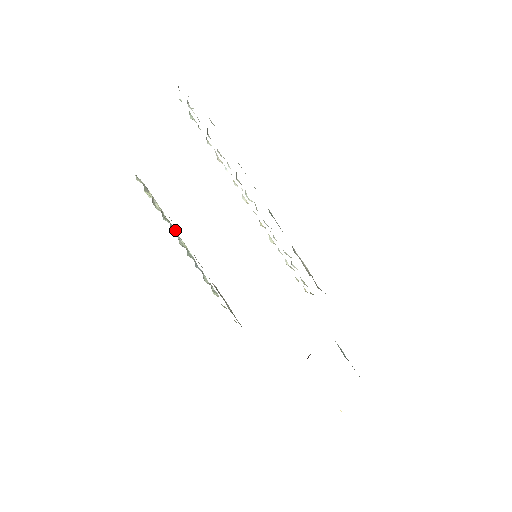
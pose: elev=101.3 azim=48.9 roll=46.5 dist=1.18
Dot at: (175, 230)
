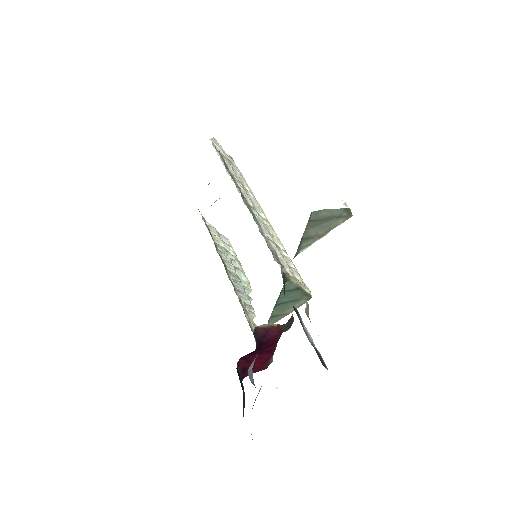
Dot at: (242, 269)
